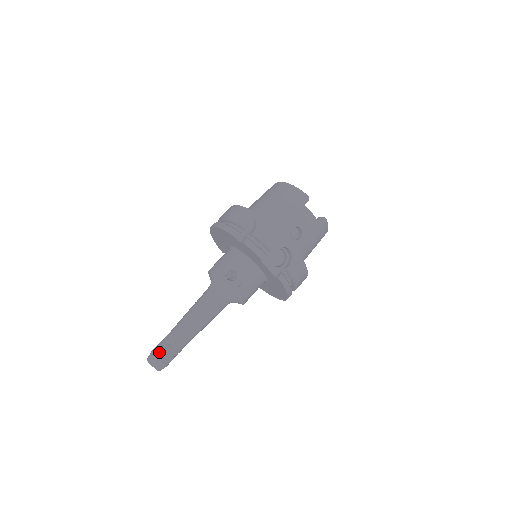
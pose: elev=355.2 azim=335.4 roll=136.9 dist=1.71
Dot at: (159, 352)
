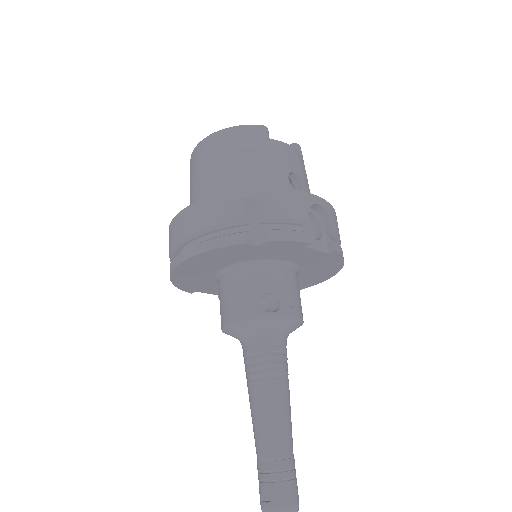
Dot at: (279, 496)
